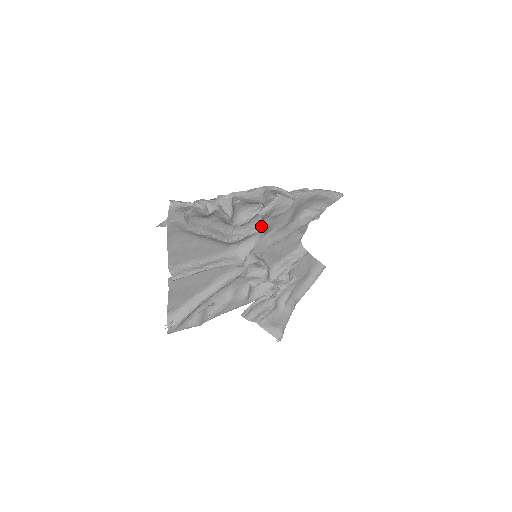
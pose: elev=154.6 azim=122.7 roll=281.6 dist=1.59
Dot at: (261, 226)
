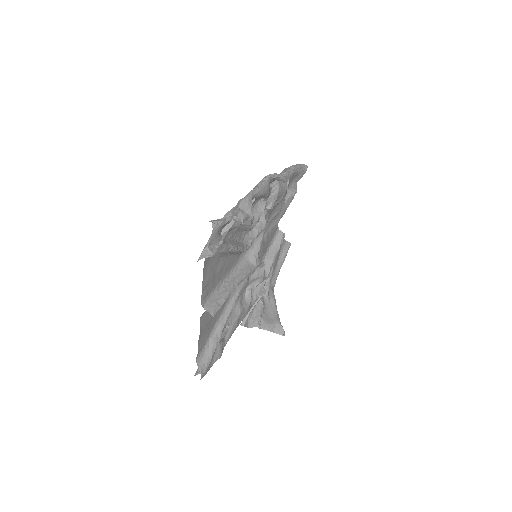
Dot at: (263, 221)
